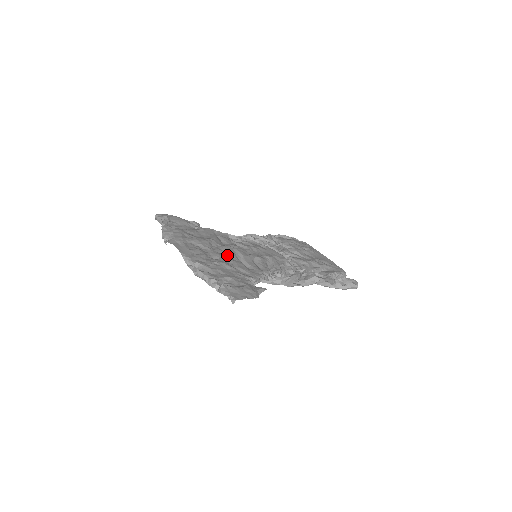
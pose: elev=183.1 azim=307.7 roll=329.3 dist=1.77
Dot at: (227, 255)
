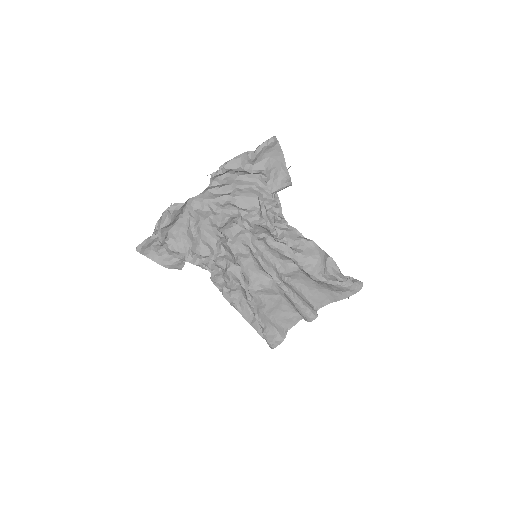
Dot at: (235, 218)
